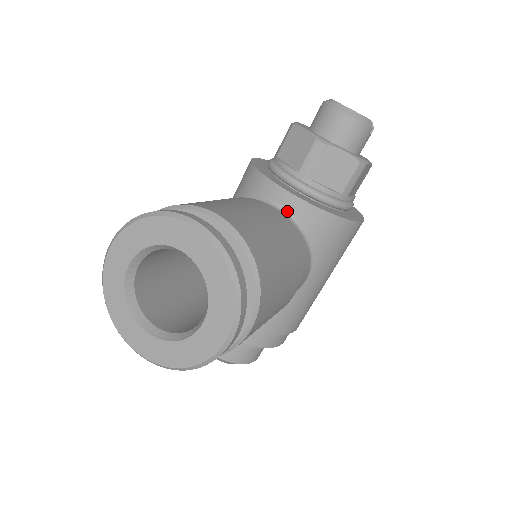
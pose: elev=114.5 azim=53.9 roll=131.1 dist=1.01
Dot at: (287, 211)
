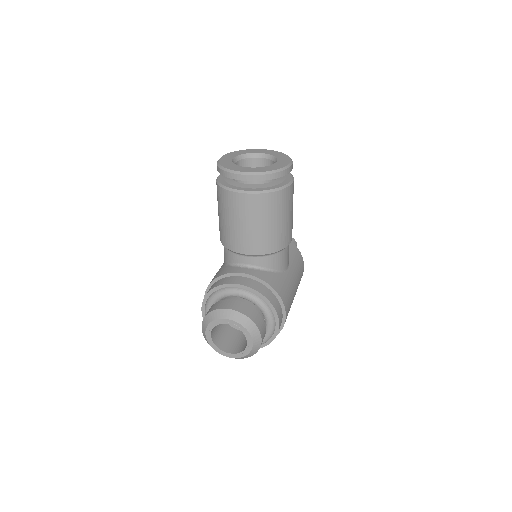
Dot at: occluded
